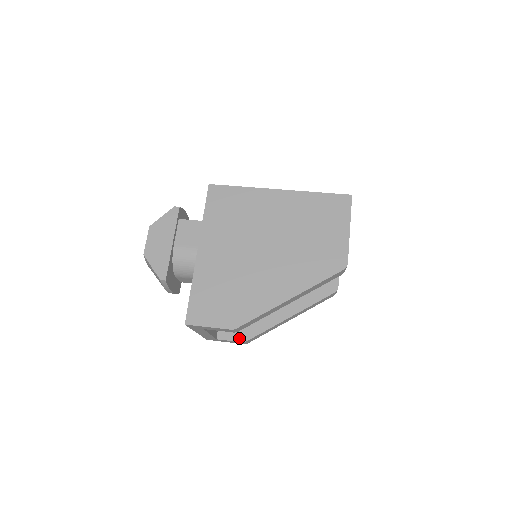
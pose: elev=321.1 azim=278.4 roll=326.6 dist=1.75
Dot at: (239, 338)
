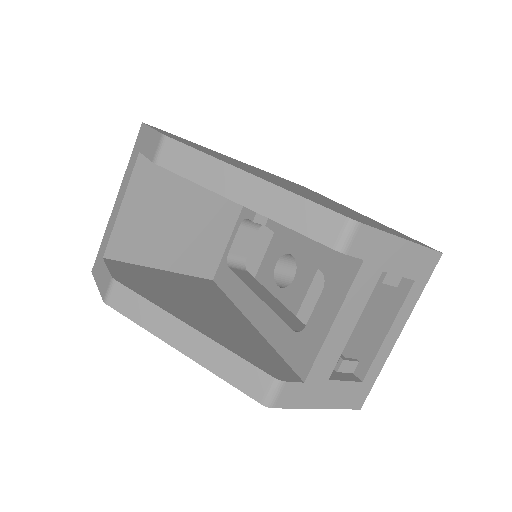
Dot at: (117, 274)
